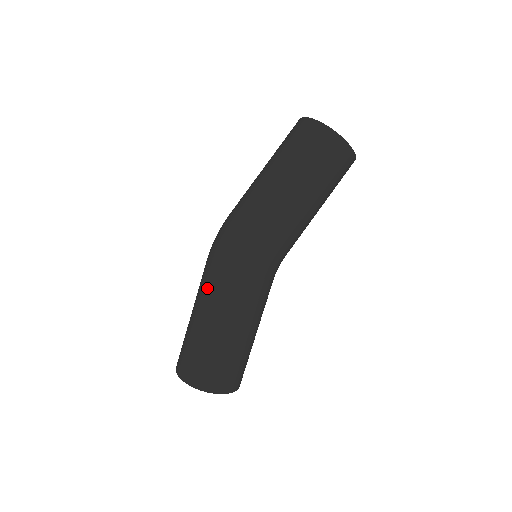
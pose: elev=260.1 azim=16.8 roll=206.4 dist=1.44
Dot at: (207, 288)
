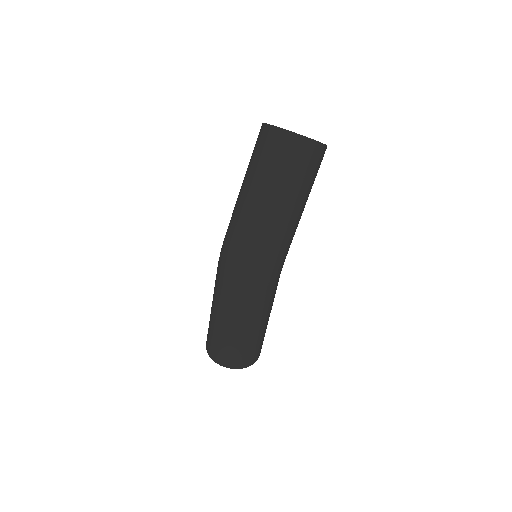
Dot at: (238, 308)
